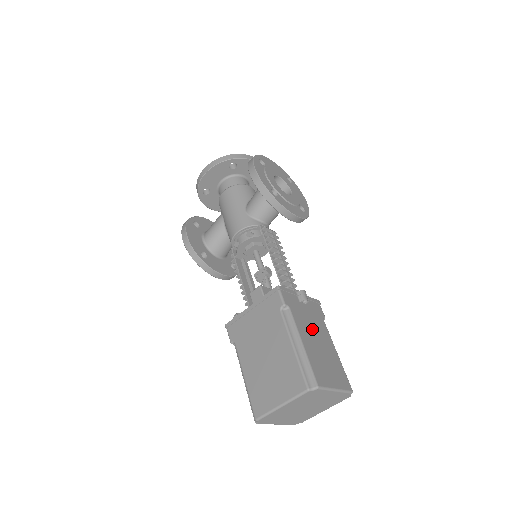
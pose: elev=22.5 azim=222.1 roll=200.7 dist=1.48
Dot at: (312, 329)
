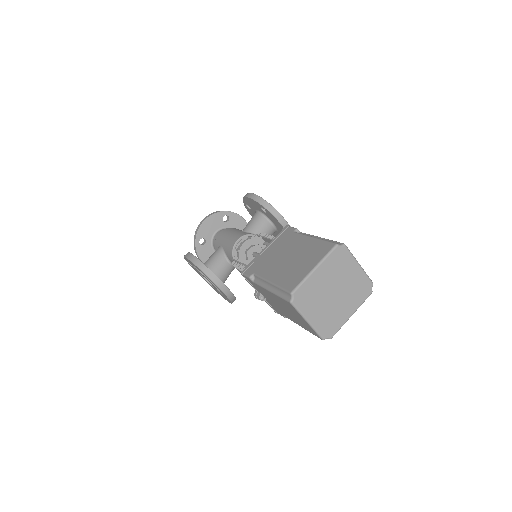
Dot at: occluded
